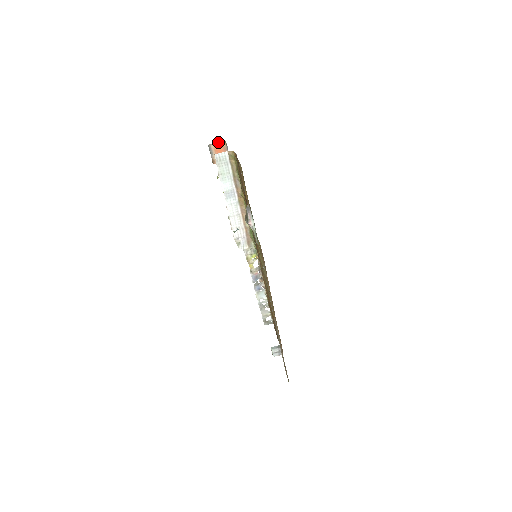
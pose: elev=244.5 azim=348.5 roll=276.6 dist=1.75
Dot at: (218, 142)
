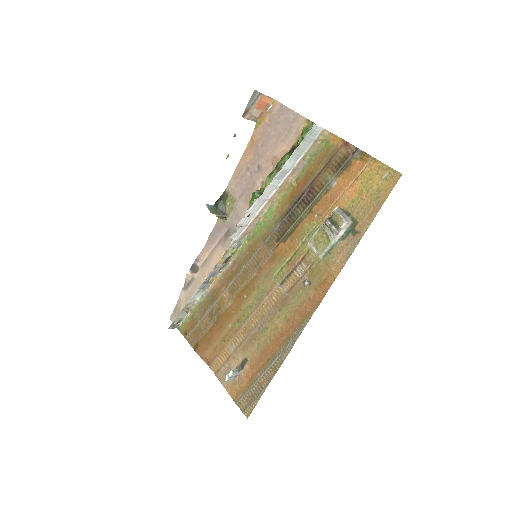
Dot at: (268, 96)
